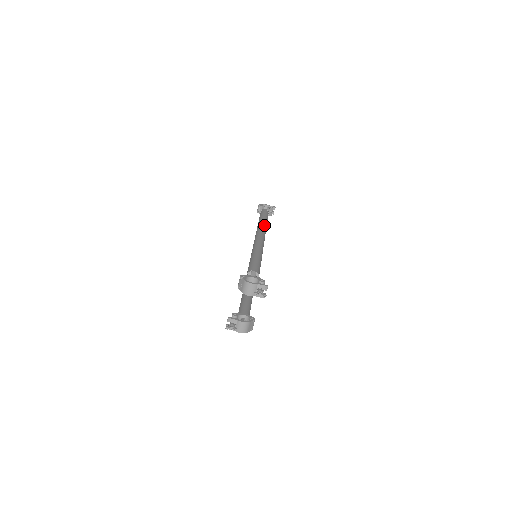
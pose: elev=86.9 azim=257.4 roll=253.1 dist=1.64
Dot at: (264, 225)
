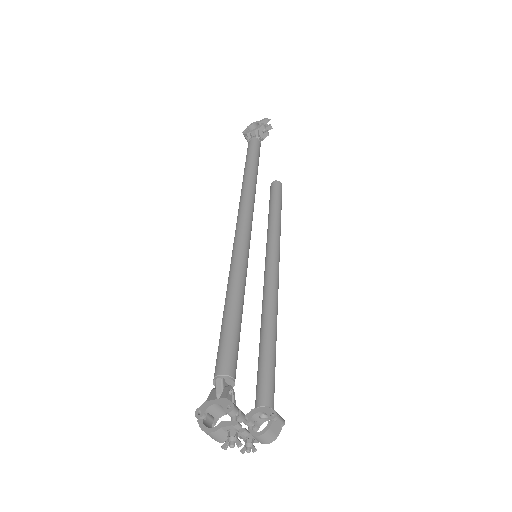
Dot at: (246, 192)
